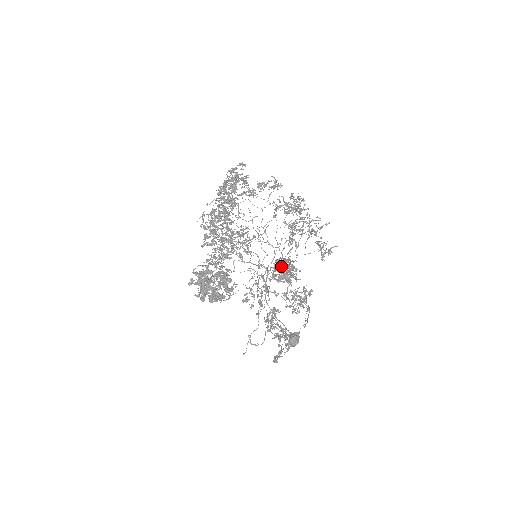
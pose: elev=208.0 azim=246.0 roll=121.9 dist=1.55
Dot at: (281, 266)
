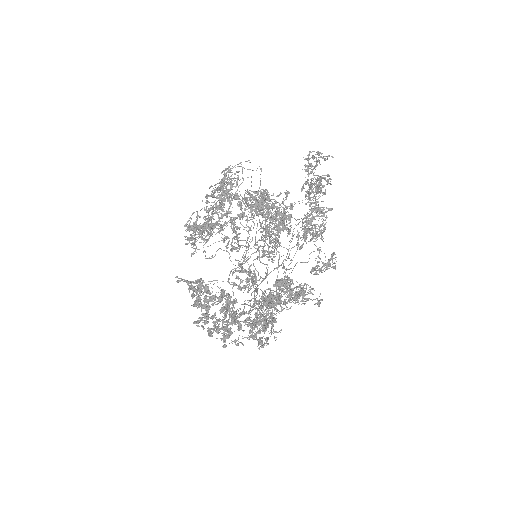
Dot at: occluded
